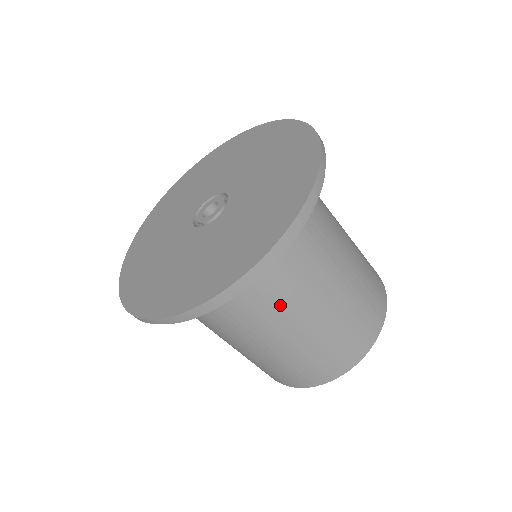
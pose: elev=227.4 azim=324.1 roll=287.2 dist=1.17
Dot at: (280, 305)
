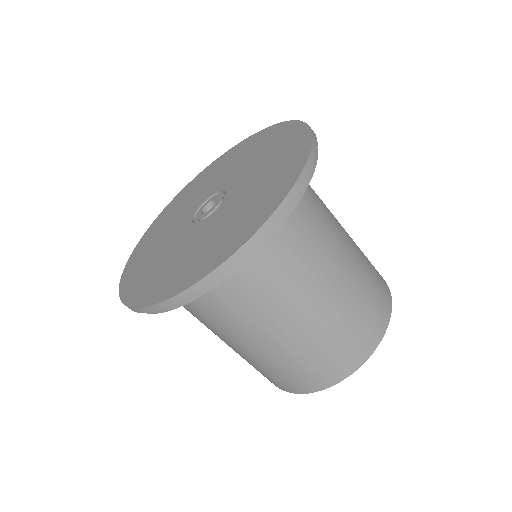
Dot at: (214, 325)
